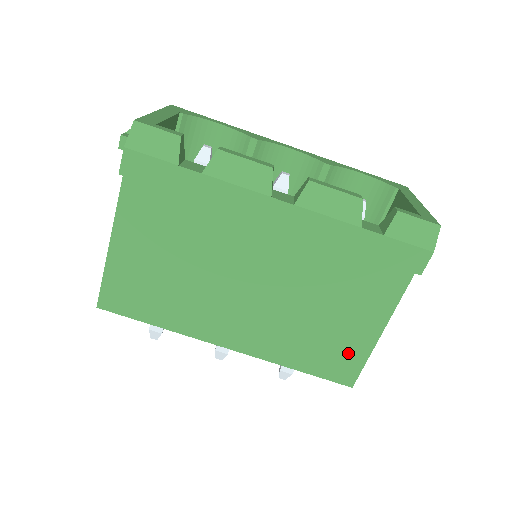
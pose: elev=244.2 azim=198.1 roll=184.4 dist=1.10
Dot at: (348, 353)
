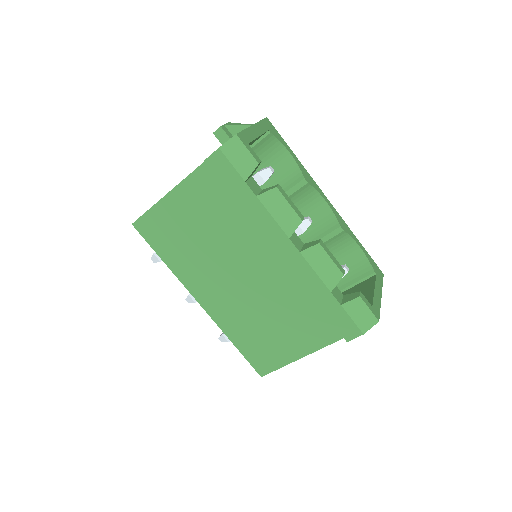
Dot at: (273, 356)
